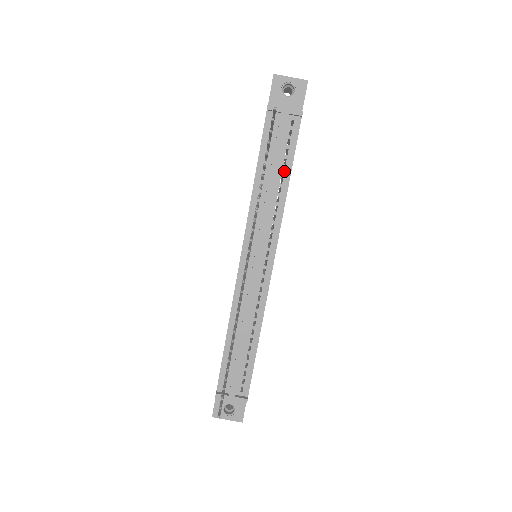
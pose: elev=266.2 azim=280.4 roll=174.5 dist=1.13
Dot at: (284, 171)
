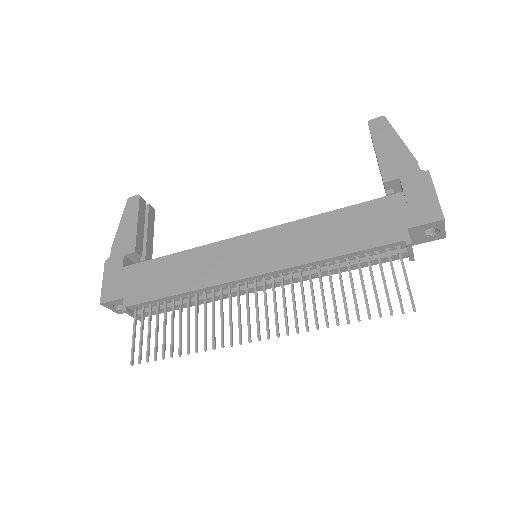
Dot at: occluded
